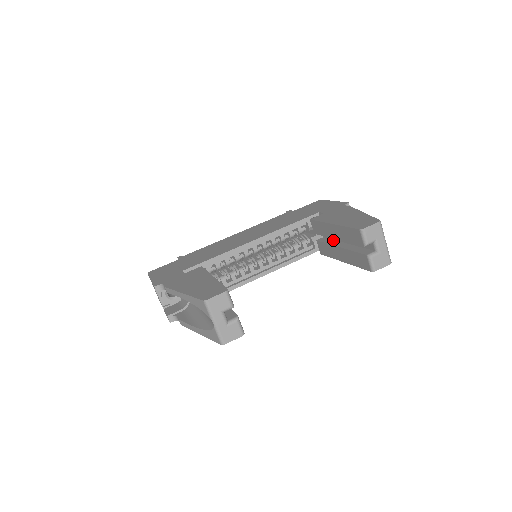
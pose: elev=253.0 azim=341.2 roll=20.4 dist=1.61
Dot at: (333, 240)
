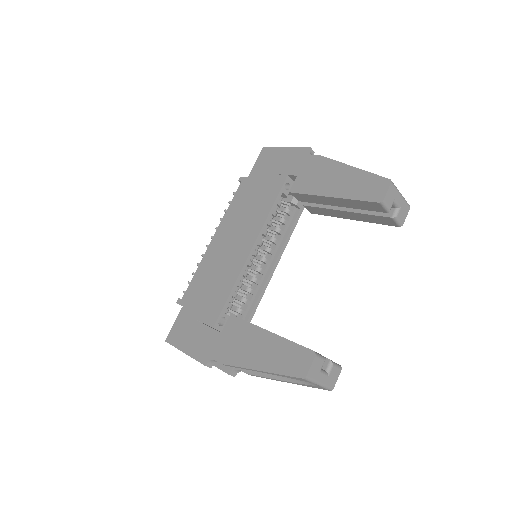
Dot at: occluded
